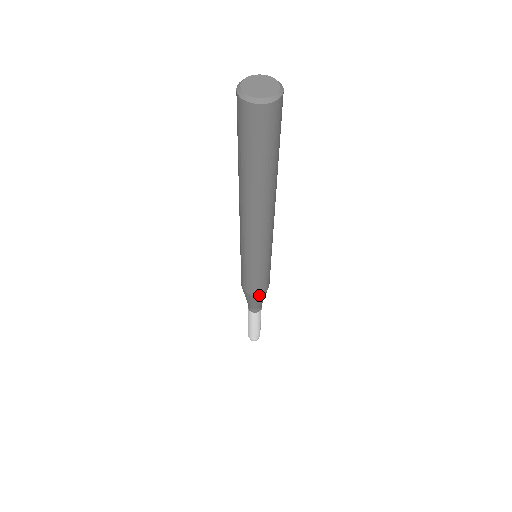
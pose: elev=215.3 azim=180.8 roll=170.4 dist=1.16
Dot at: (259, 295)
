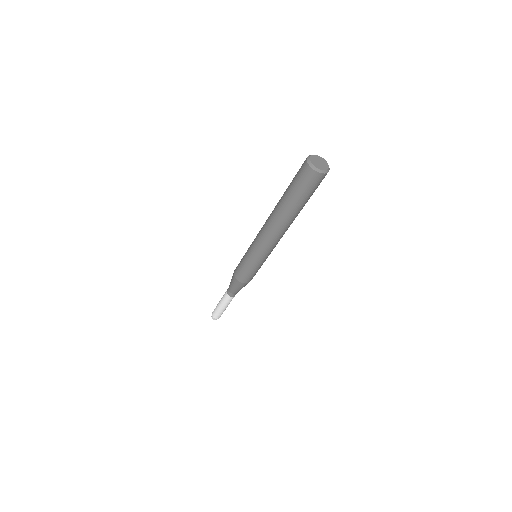
Dot at: (240, 282)
